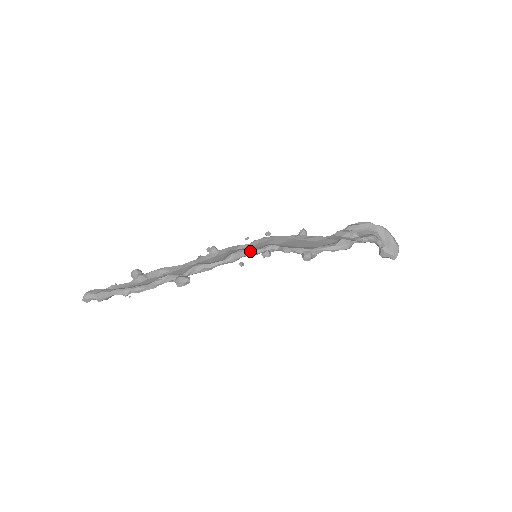
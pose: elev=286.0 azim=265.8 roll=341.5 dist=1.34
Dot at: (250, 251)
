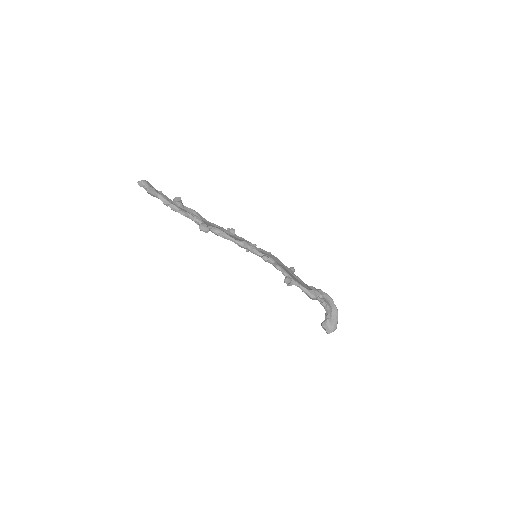
Dot at: (256, 250)
